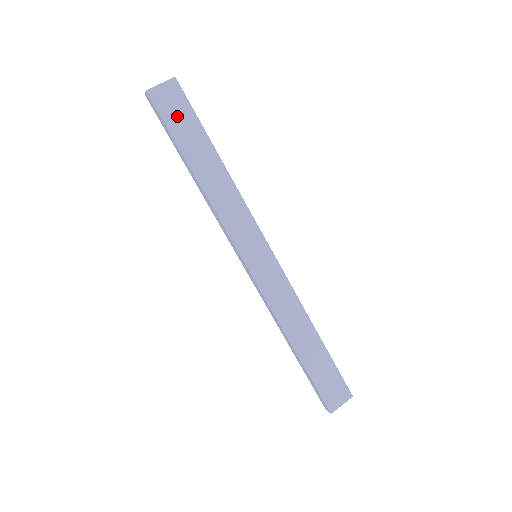
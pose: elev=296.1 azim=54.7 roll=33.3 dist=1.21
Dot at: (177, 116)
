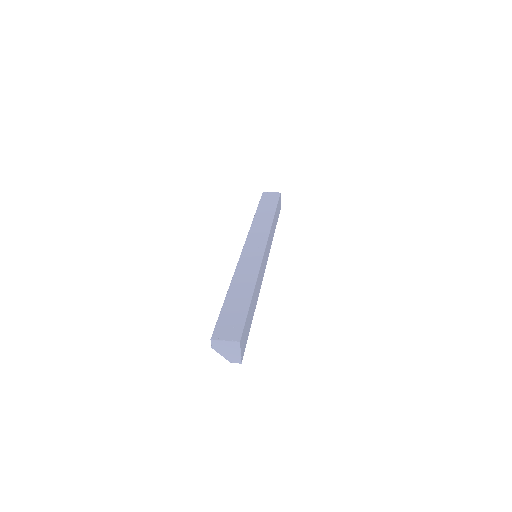
Dot at: (268, 200)
